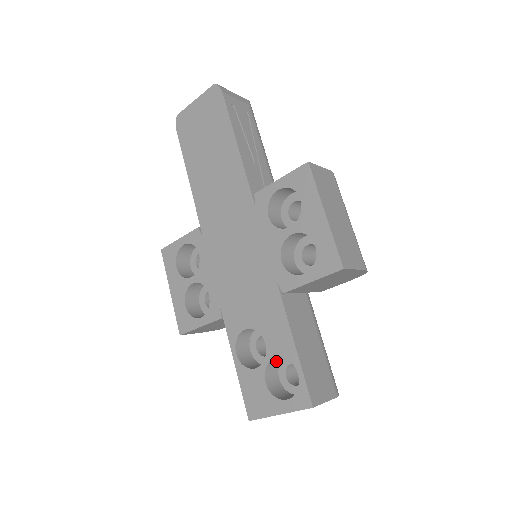
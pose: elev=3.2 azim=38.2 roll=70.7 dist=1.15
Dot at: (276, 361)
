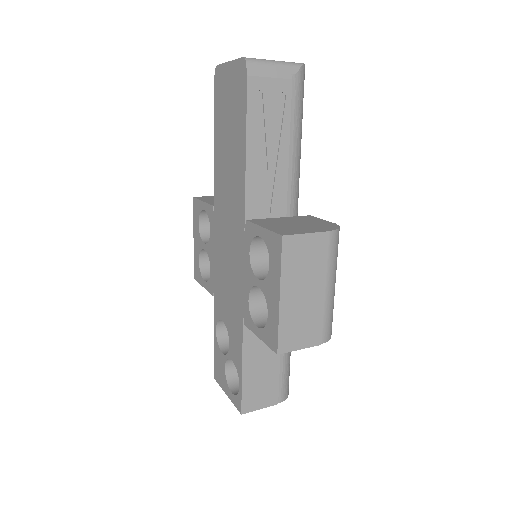
Dot at: occluded
